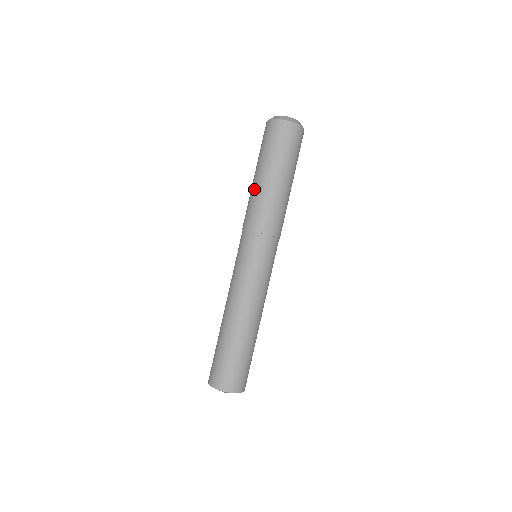
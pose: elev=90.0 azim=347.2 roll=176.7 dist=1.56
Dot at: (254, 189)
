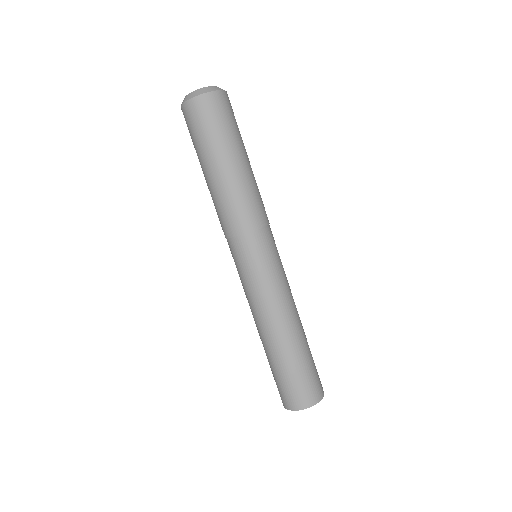
Dot at: (225, 185)
